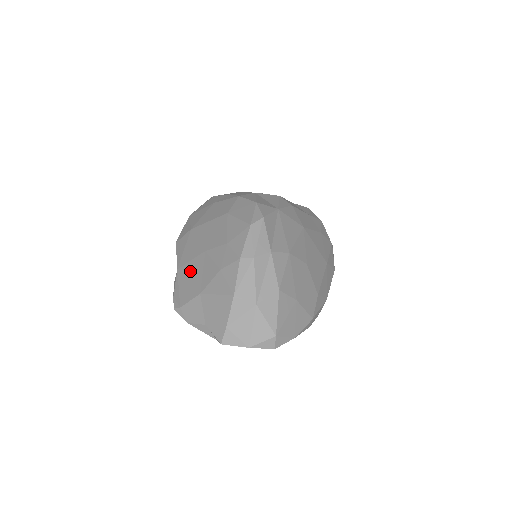
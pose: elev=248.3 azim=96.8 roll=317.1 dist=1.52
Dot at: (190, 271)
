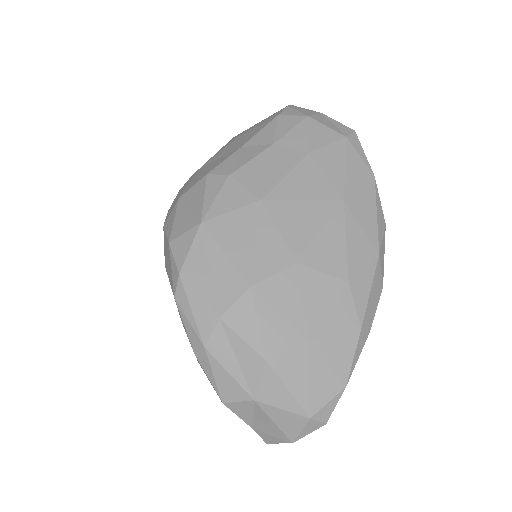
Dot at: occluded
